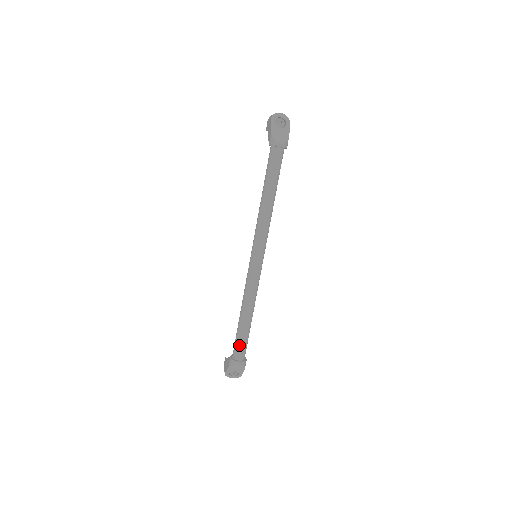
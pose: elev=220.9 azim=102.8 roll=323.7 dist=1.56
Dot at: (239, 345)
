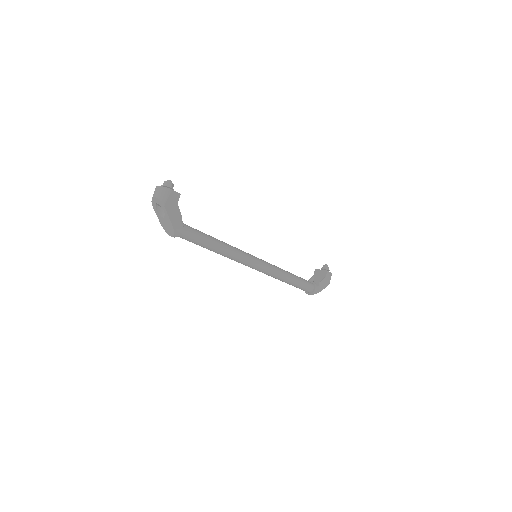
Dot at: (299, 288)
